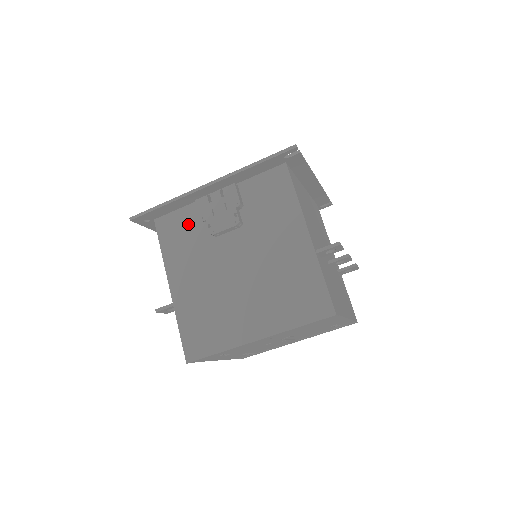
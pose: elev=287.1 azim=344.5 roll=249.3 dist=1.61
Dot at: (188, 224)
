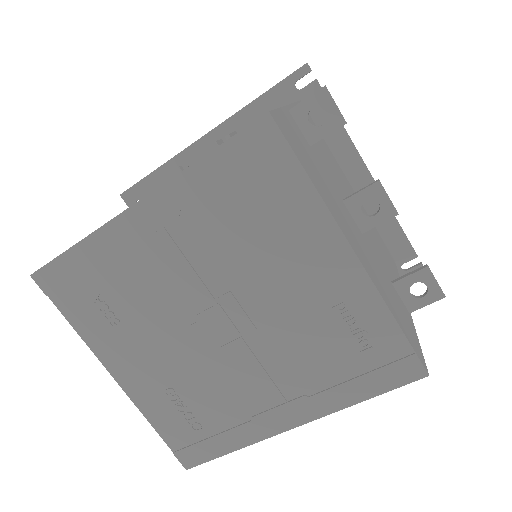
Dot at: occluded
